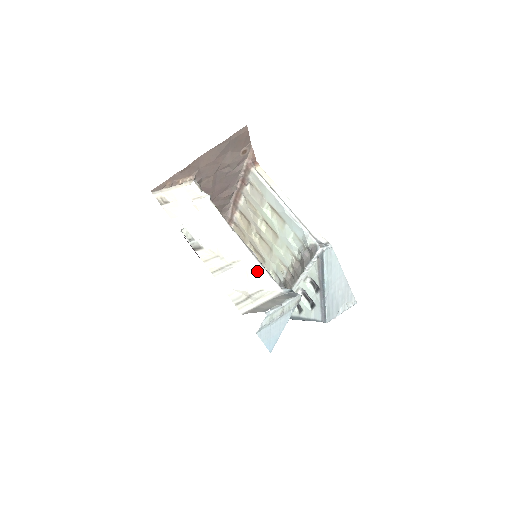
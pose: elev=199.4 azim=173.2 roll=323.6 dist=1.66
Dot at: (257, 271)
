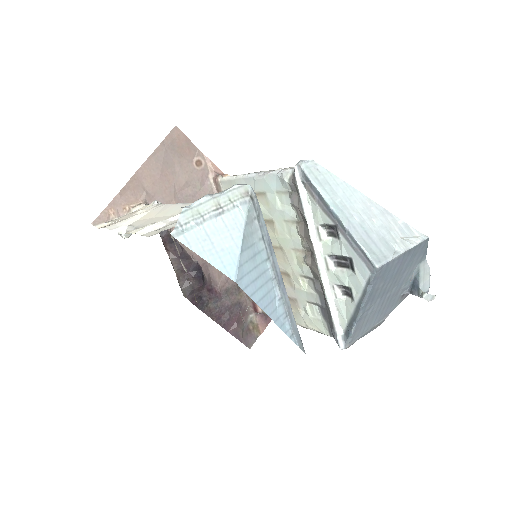
Dot at: occluded
